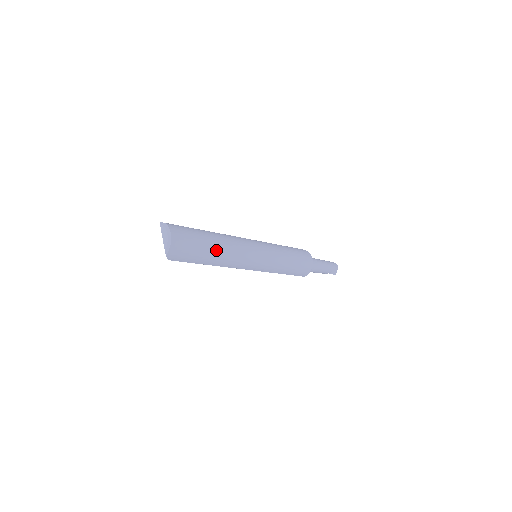
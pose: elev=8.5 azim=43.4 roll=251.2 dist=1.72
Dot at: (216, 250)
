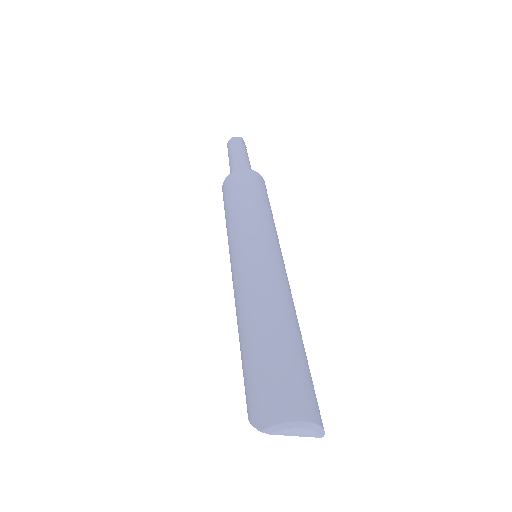
Dot at: (297, 332)
